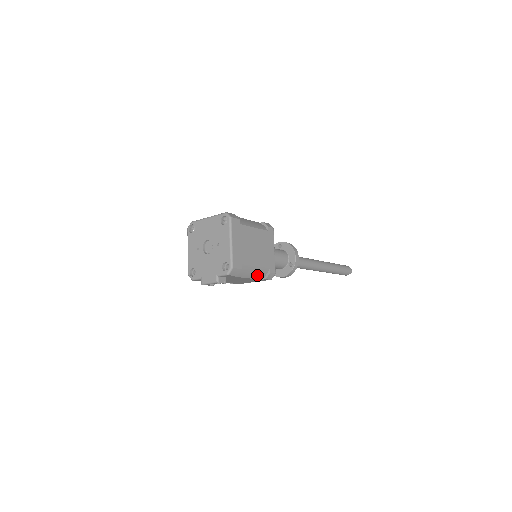
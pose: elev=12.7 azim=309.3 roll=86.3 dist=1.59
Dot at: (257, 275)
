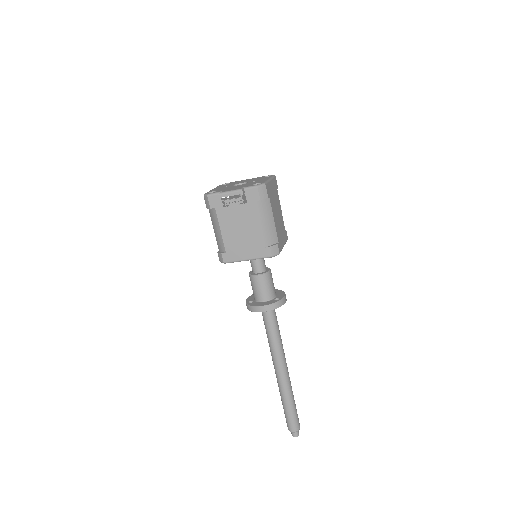
Dot at: (267, 233)
